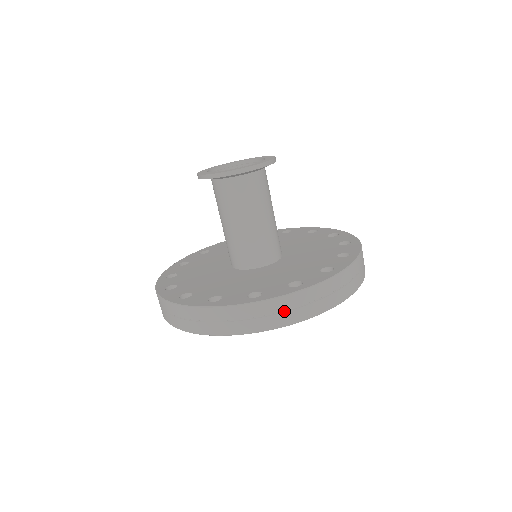
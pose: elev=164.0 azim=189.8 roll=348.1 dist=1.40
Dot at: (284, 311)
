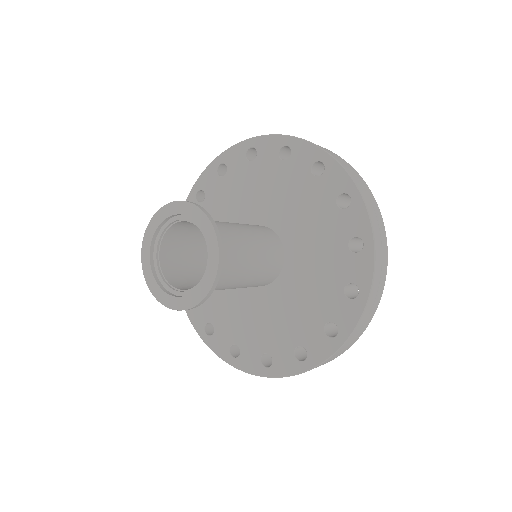
Dot at: (336, 356)
